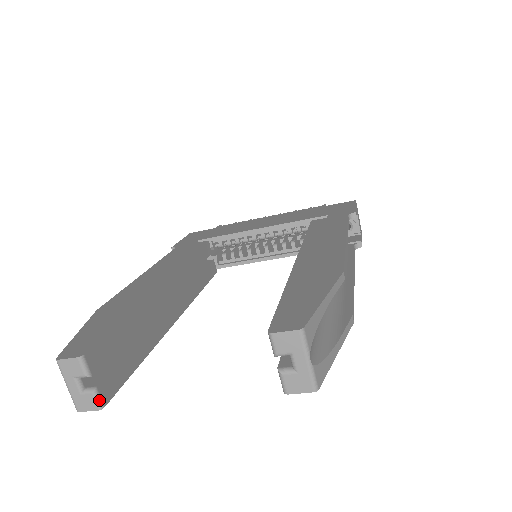
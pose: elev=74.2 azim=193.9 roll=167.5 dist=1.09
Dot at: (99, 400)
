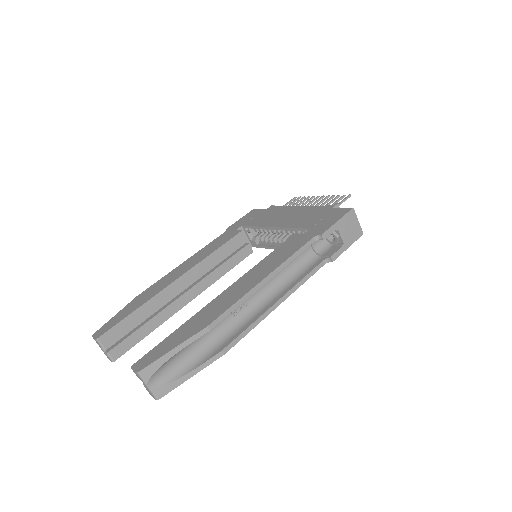
Dot at: (111, 358)
